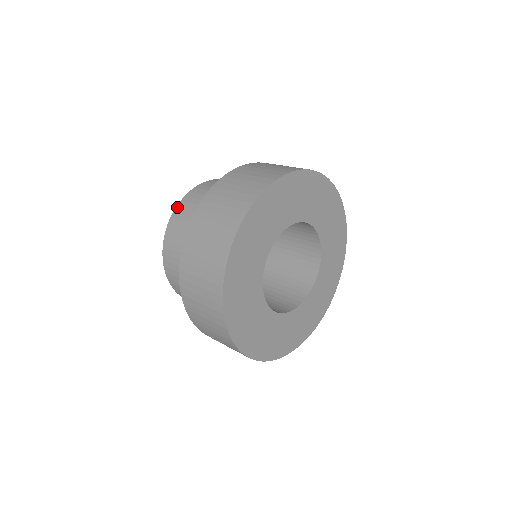
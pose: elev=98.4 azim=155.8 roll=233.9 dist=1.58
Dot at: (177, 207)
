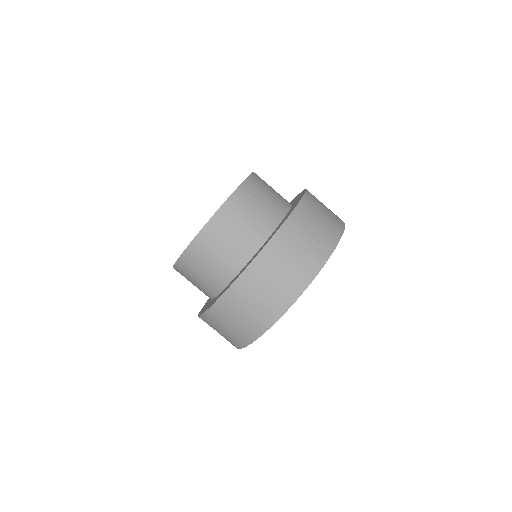
Dot at: (220, 210)
